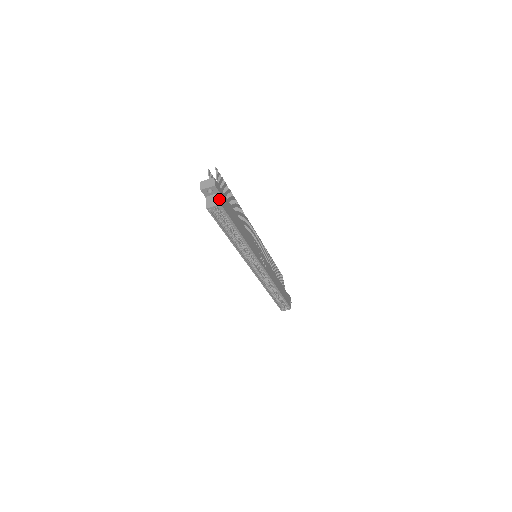
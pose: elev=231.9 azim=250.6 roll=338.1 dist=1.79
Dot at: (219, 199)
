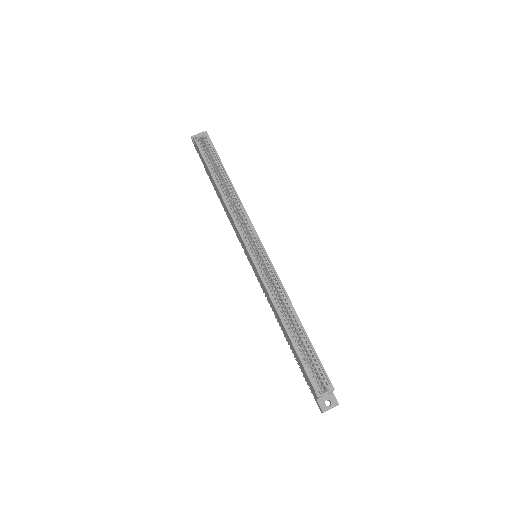
Dot at: occluded
